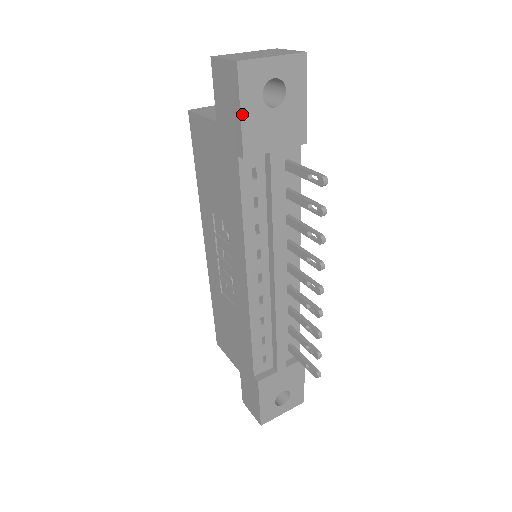
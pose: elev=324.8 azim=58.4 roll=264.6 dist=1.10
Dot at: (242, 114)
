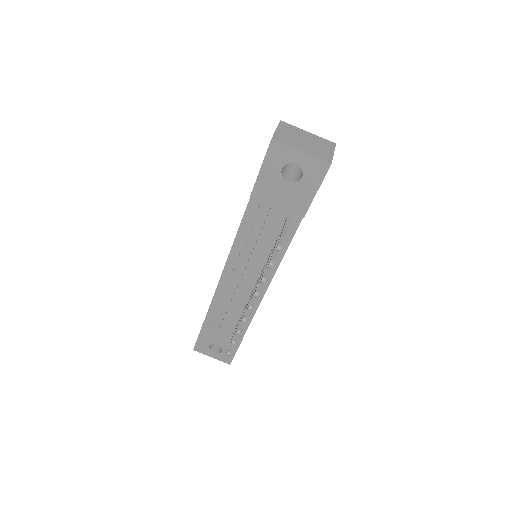
Dot at: (261, 170)
